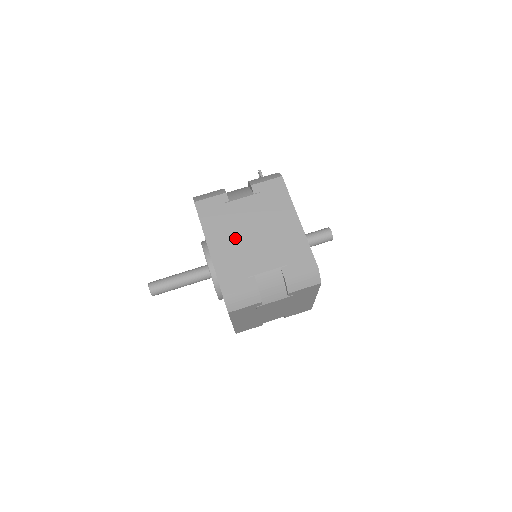
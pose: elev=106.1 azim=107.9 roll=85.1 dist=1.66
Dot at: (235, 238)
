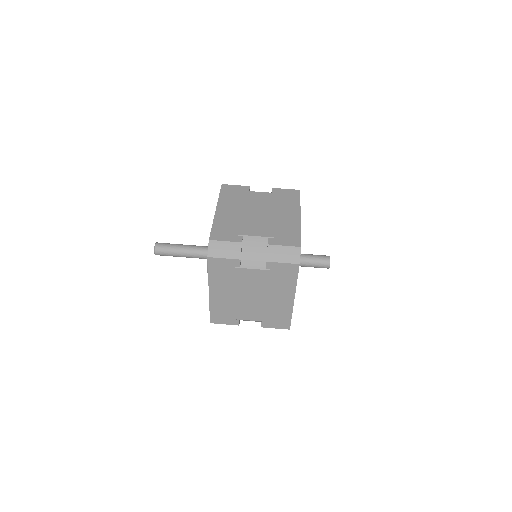
Dot at: (241, 211)
